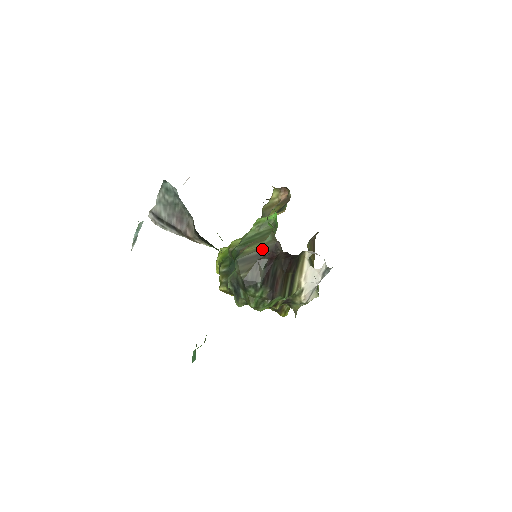
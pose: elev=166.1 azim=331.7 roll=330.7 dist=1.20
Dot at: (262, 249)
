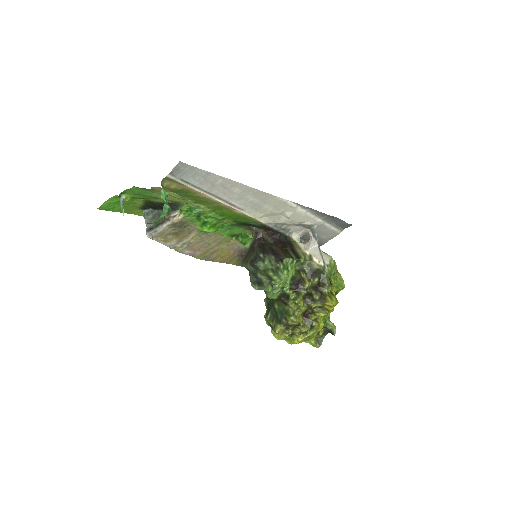
Dot at: (251, 243)
